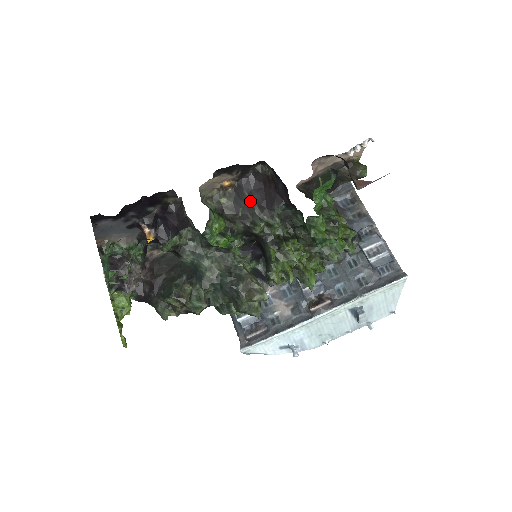
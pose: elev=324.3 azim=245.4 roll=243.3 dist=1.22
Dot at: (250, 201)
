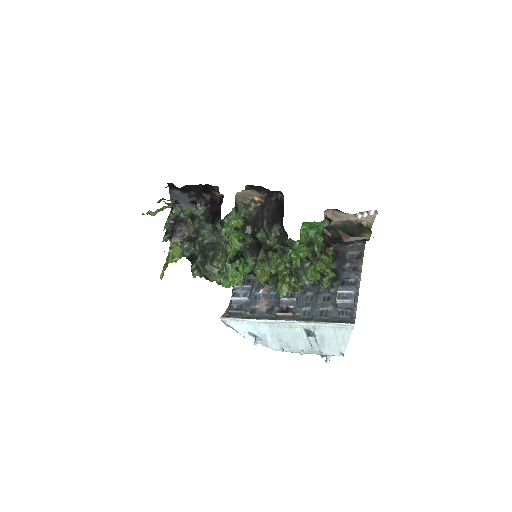
Dot at: (265, 216)
